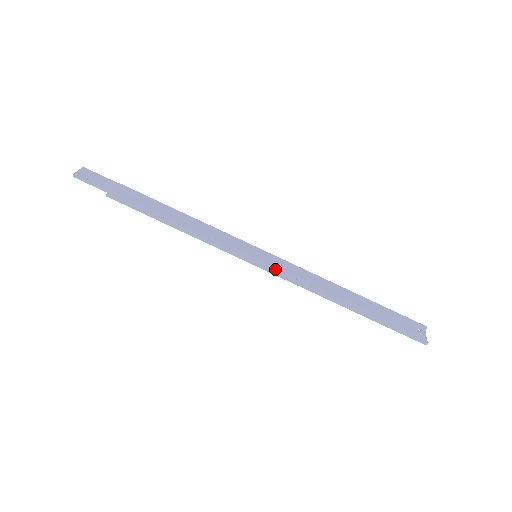
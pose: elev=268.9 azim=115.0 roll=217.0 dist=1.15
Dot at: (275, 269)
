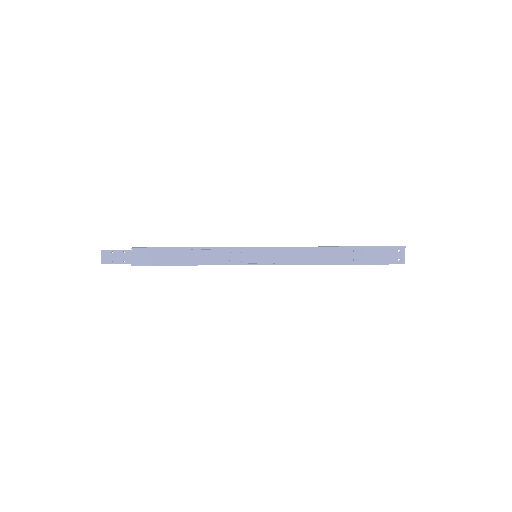
Dot at: (274, 263)
